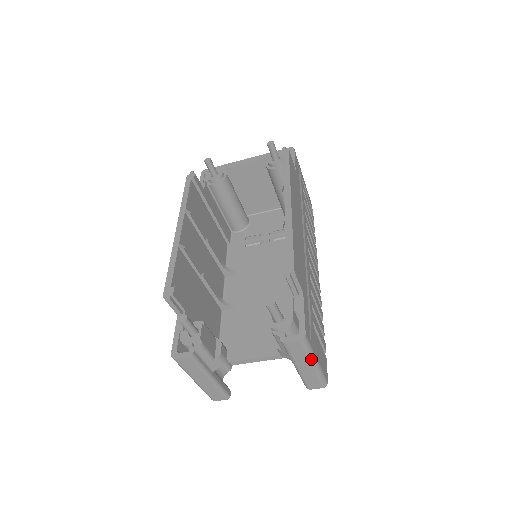
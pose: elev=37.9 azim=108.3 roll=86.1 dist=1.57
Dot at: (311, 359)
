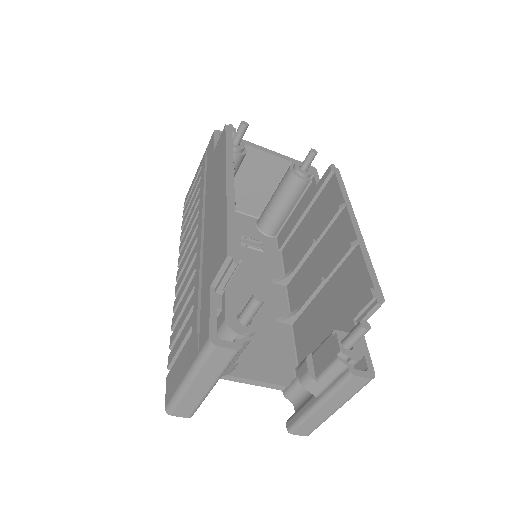
Dot at: (345, 402)
